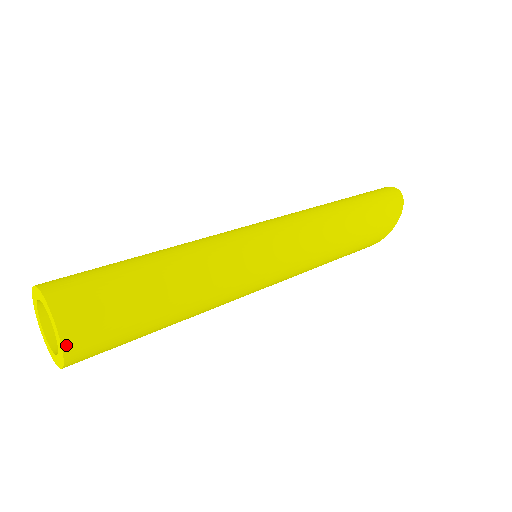
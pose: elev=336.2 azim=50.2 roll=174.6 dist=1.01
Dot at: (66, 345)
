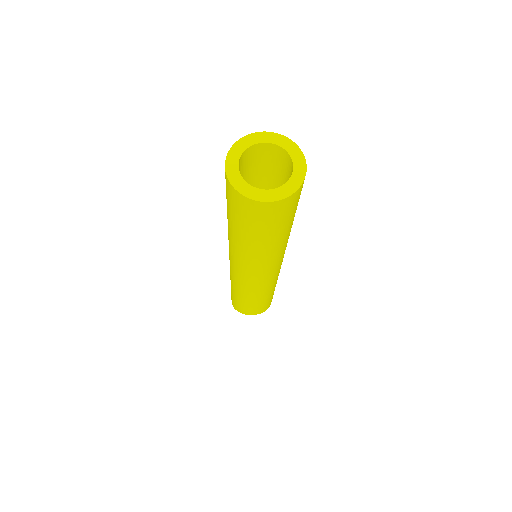
Dot at: (306, 167)
